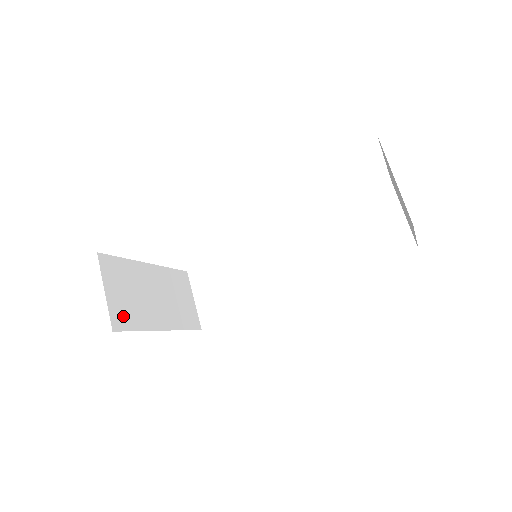
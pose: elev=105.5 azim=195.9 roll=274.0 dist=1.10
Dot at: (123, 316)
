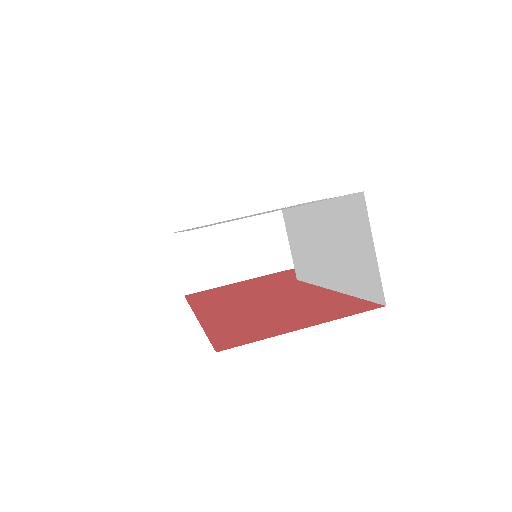
Dot at: (197, 280)
